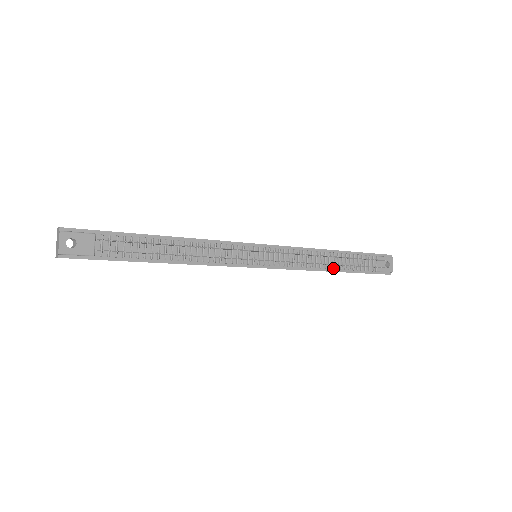
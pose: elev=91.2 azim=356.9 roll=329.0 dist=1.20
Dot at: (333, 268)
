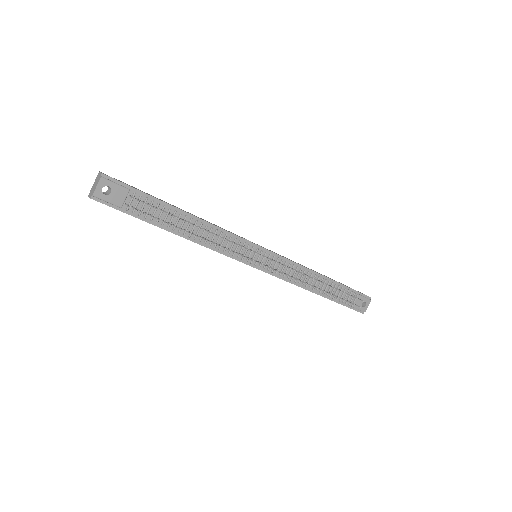
Dot at: (317, 291)
